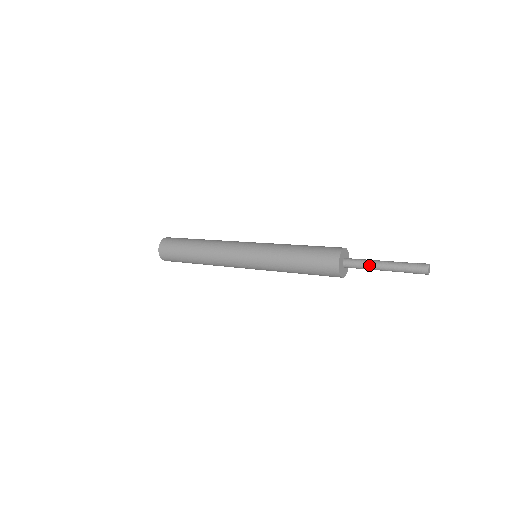
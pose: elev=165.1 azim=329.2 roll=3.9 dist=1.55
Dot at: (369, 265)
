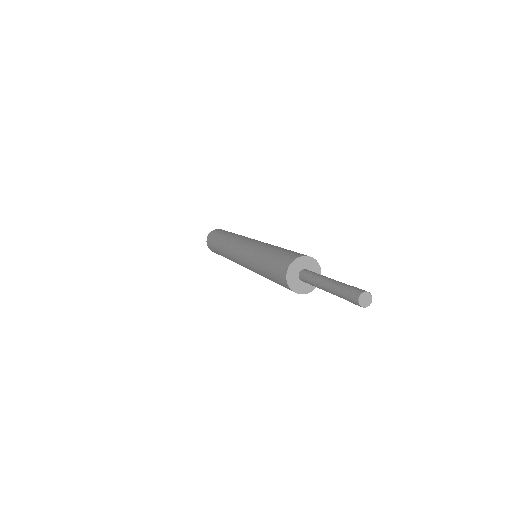
Dot at: (315, 283)
